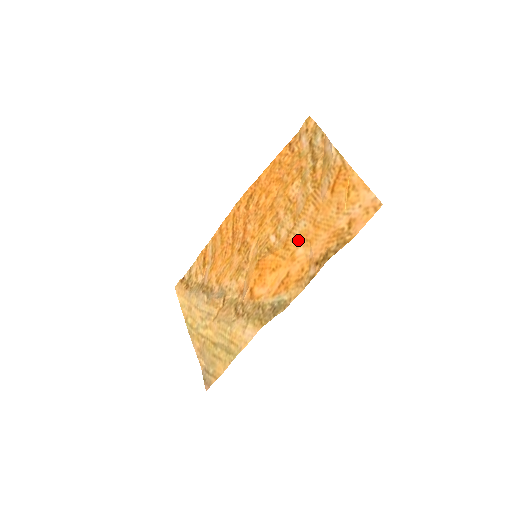
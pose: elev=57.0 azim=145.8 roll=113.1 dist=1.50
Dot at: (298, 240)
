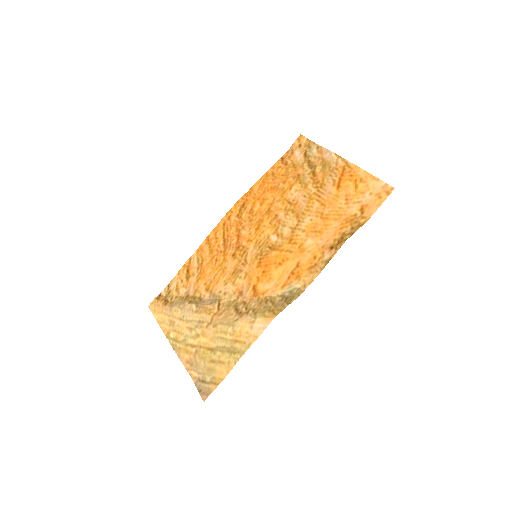
Dot at: (305, 233)
